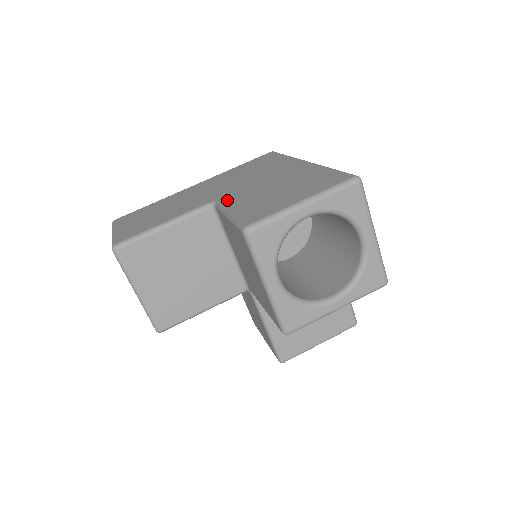
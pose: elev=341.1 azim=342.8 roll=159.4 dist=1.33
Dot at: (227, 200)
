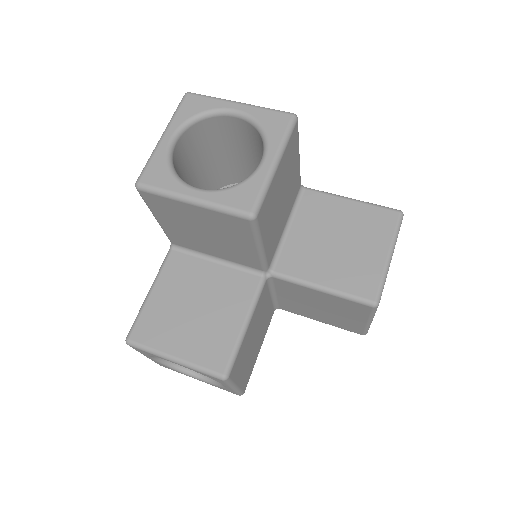
Dot at: occluded
